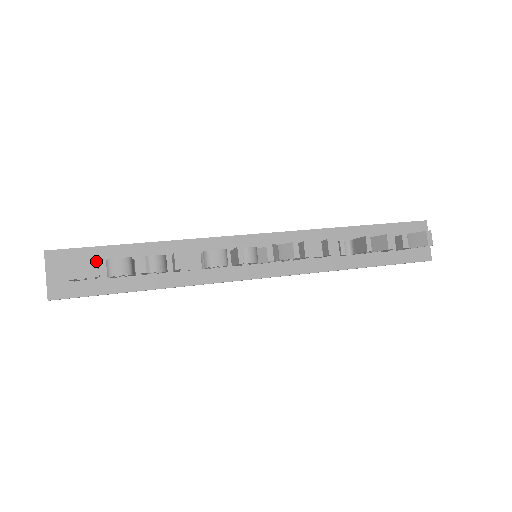
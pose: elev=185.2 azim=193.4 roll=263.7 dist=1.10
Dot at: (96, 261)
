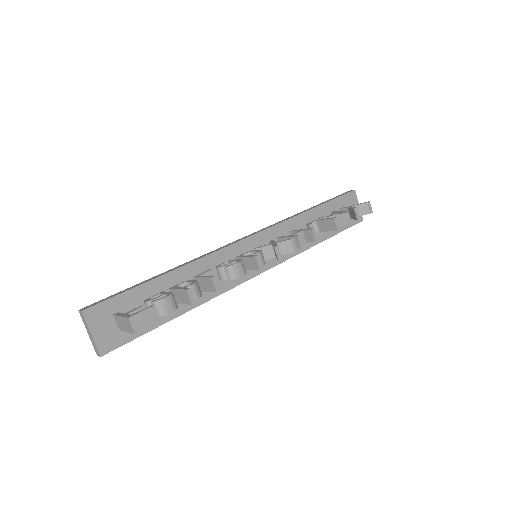
Dot at: (153, 308)
